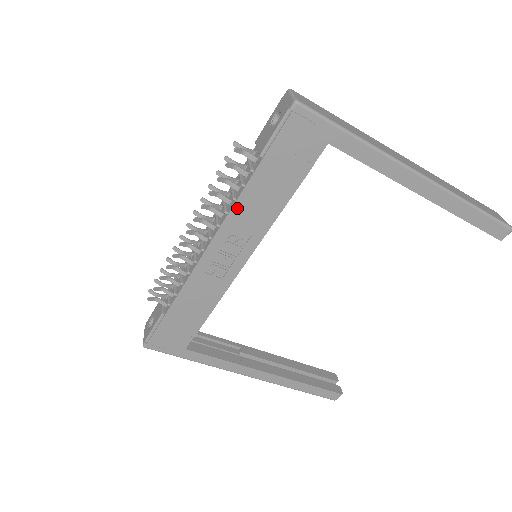
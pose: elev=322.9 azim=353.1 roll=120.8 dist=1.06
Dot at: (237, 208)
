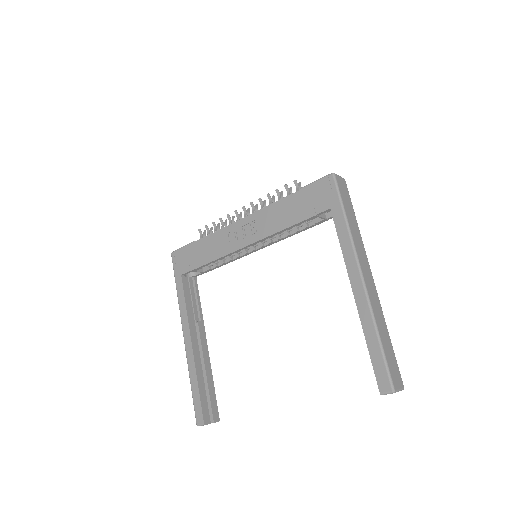
Dot at: (269, 208)
